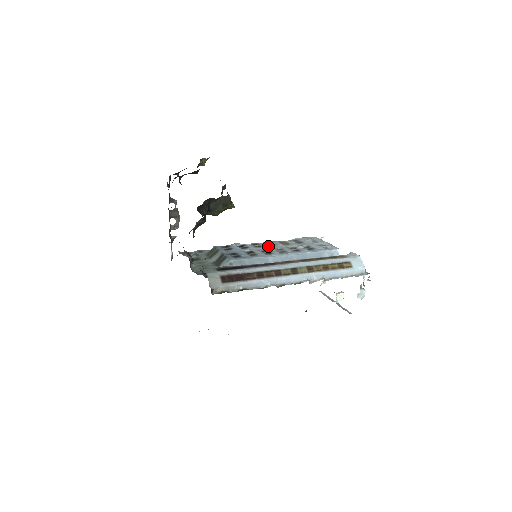
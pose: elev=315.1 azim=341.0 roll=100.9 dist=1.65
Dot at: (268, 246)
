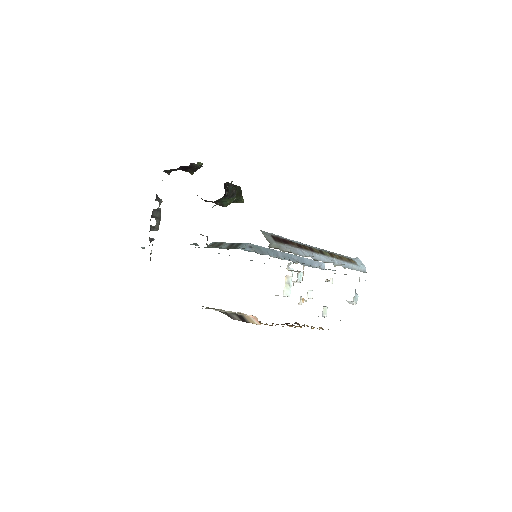
Dot at: occluded
